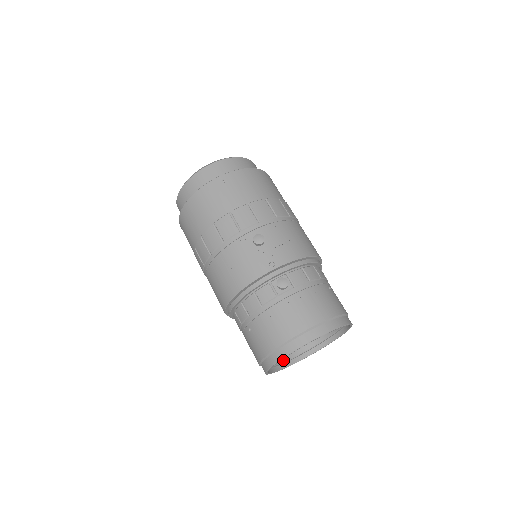
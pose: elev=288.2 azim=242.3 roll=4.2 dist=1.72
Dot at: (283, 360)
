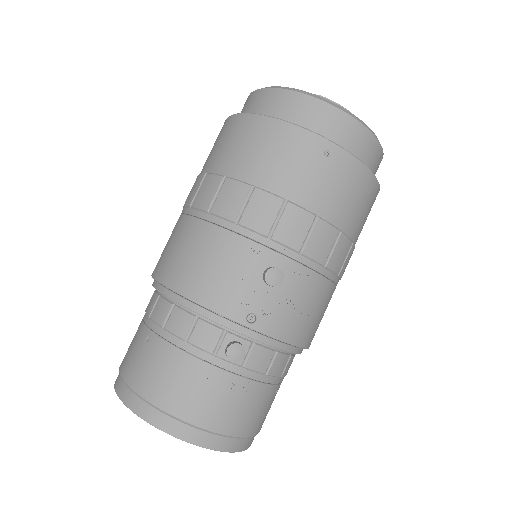
Dot at: occluded
